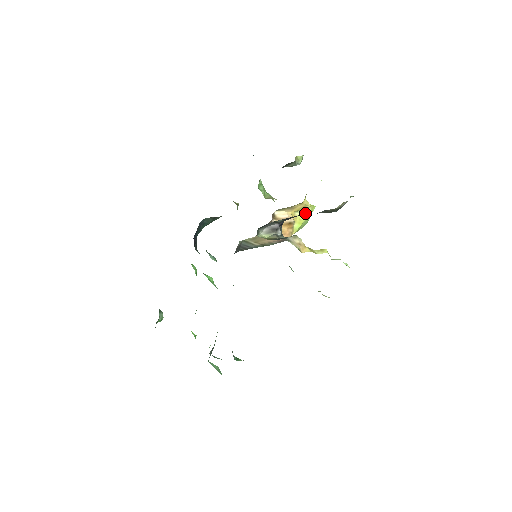
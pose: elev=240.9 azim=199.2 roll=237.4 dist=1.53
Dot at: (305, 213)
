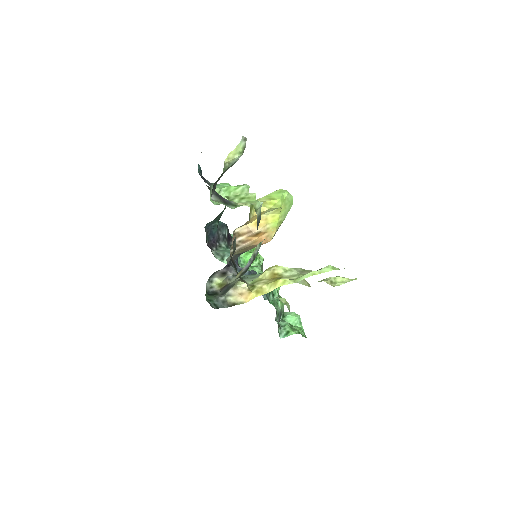
Dot at: (273, 210)
